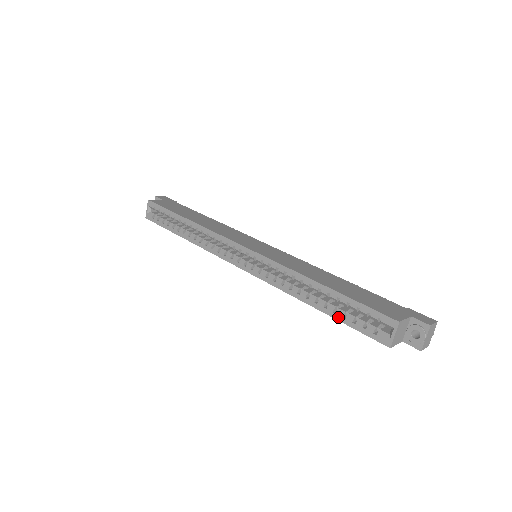
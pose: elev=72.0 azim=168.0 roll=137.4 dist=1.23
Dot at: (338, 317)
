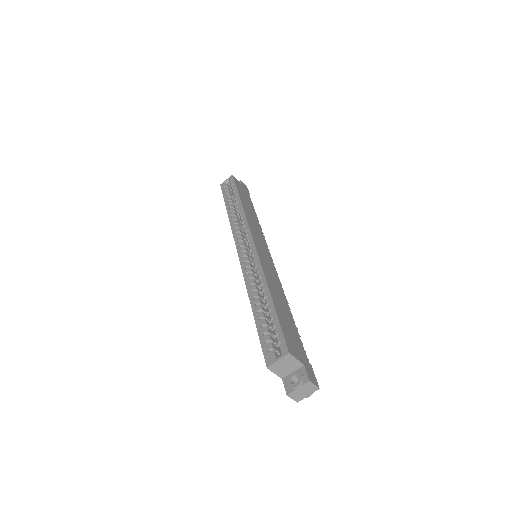
Dot at: (258, 323)
